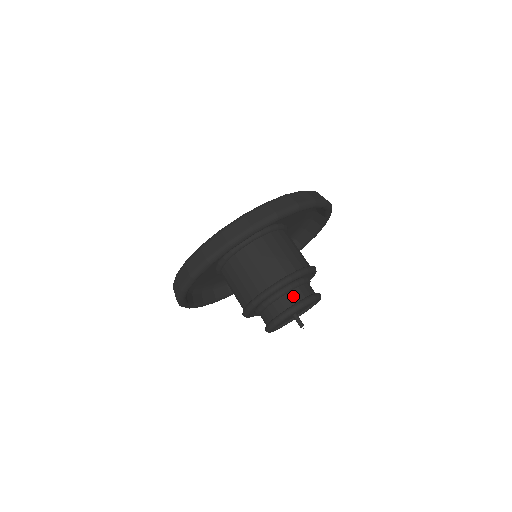
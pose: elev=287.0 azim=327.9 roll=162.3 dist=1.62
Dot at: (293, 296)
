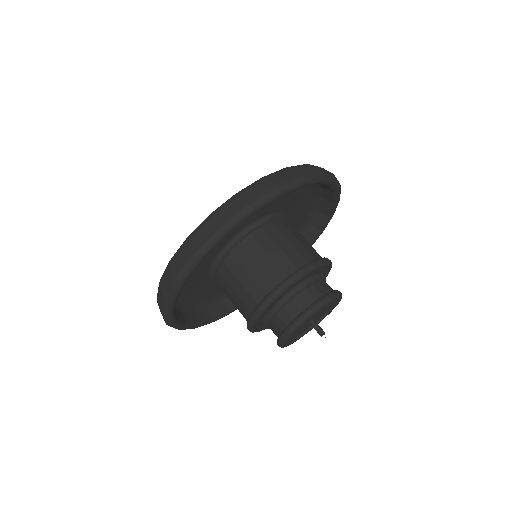
Dot at: (285, 314)
